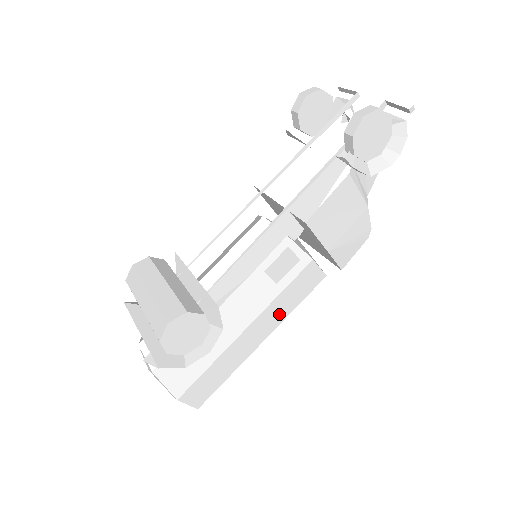
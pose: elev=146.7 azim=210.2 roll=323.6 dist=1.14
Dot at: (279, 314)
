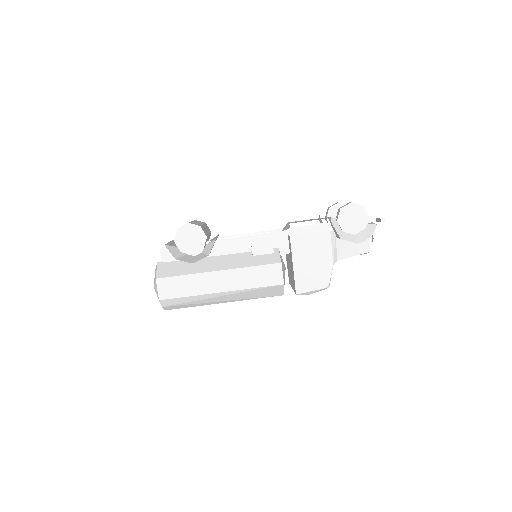
Dot at: (242, 282)
